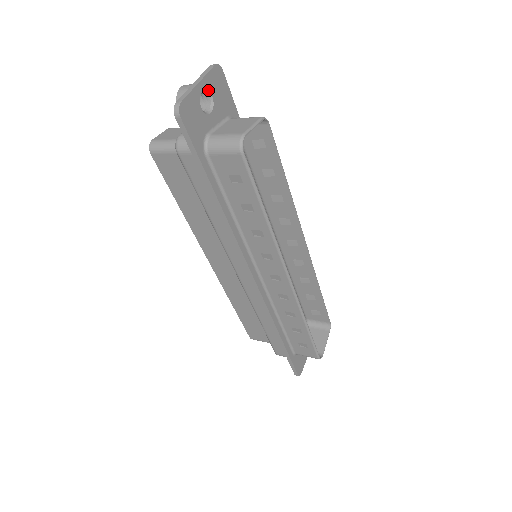
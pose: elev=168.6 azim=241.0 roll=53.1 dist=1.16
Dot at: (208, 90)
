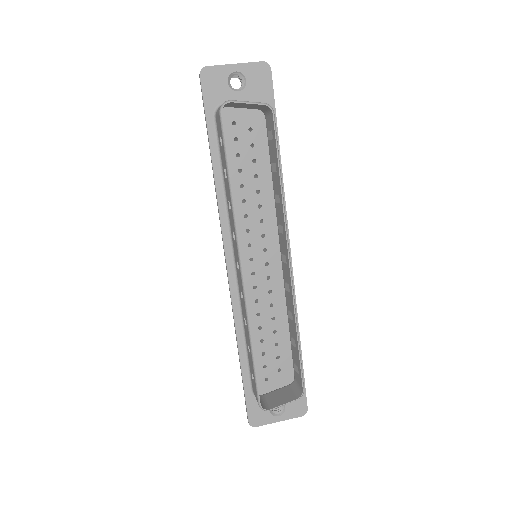
Dot at: (244, 74)
